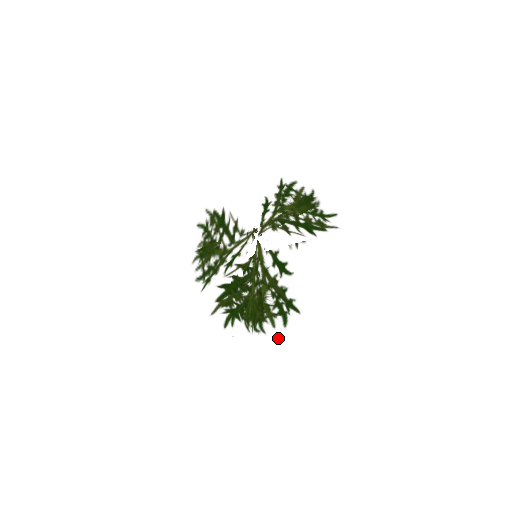
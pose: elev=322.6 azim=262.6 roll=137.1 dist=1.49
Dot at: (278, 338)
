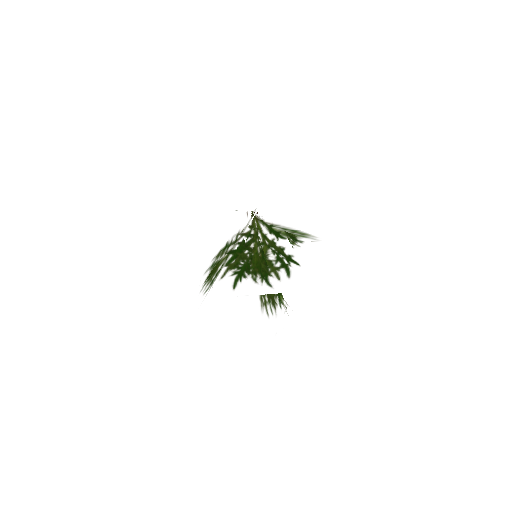
Dot at: (285, 290)
